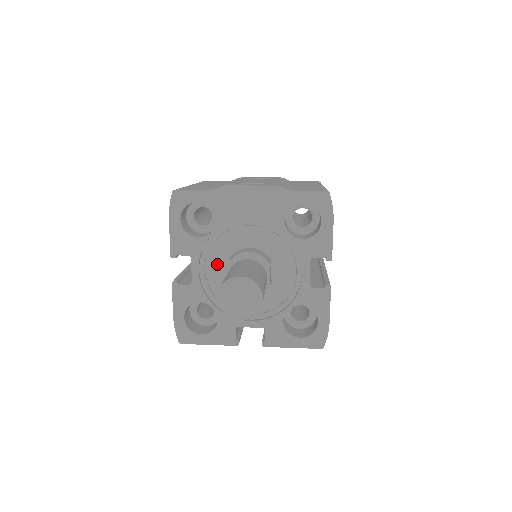
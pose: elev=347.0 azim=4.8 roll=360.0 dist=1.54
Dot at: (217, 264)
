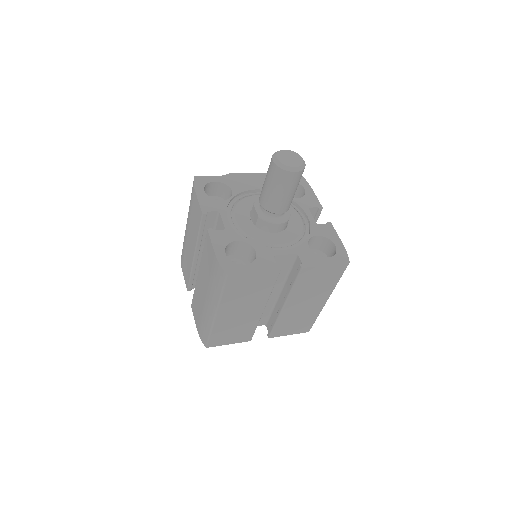
Dot at: (241, 216)
